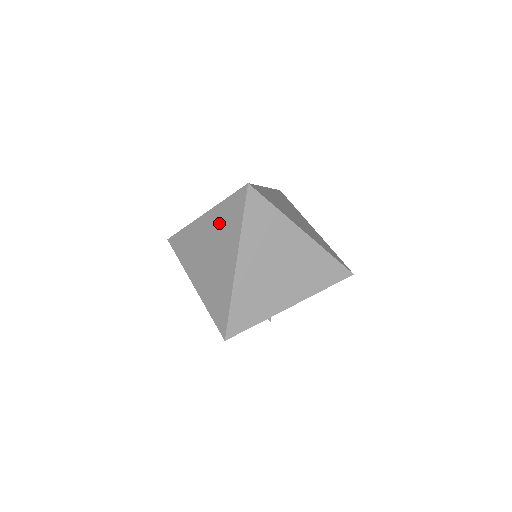
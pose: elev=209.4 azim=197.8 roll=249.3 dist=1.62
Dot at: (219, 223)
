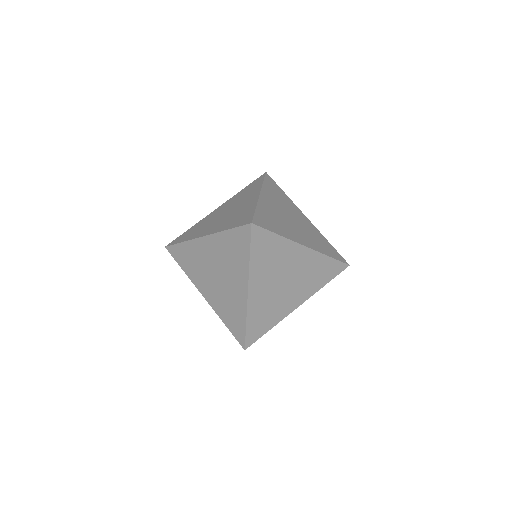
Dot at: (223, 250)
